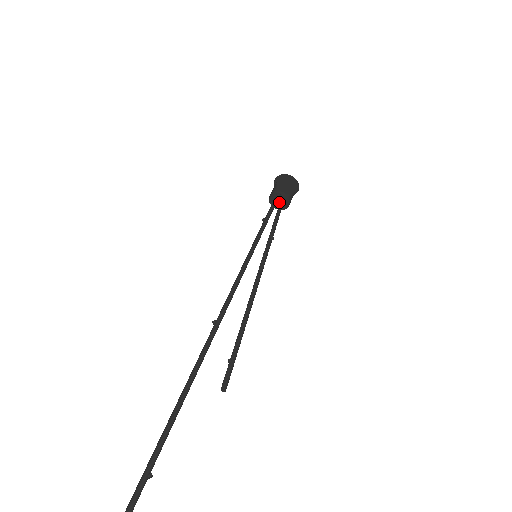
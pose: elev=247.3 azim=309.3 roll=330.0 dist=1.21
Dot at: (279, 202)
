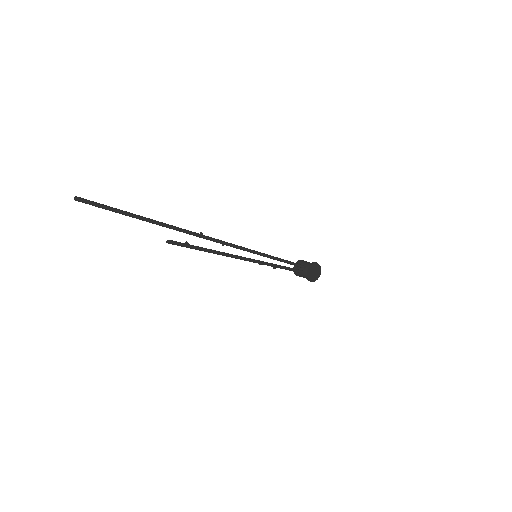
Dot at: (300, 274)
